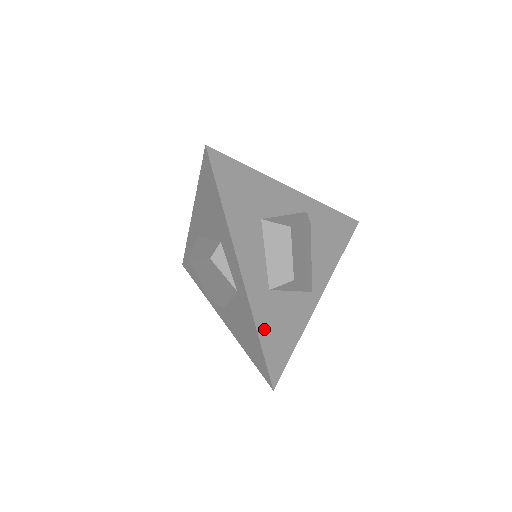
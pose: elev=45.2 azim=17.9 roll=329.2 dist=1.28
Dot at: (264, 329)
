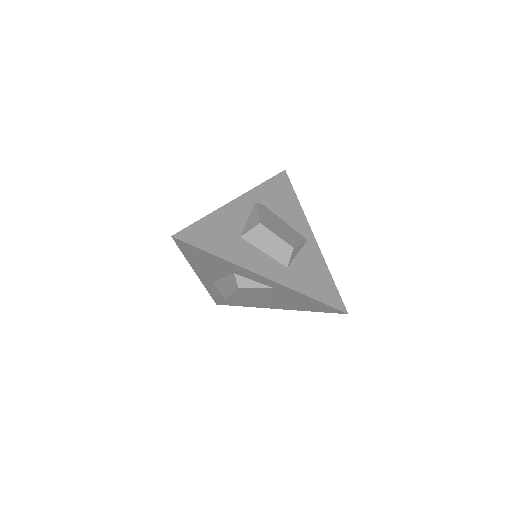
Dot at: (308, 290)
